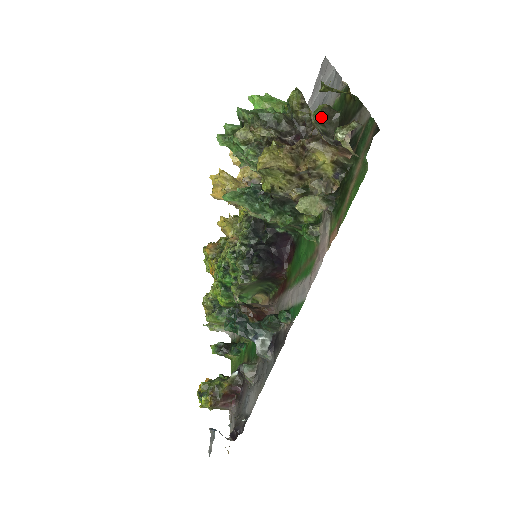
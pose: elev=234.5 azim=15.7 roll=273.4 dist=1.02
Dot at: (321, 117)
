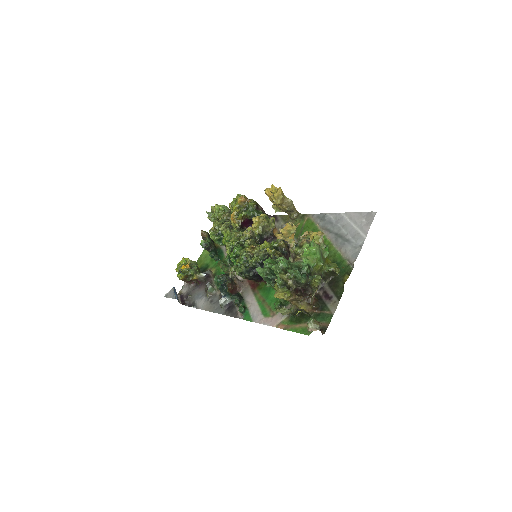
Dot at: (328, 272)
